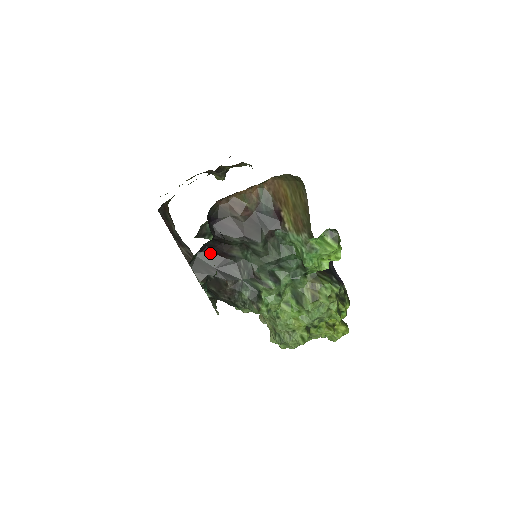
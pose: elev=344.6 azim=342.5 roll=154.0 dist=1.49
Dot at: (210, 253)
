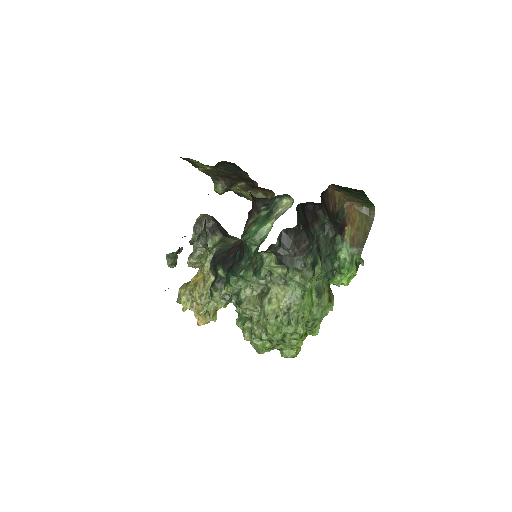
Dot at: (304, 212)
